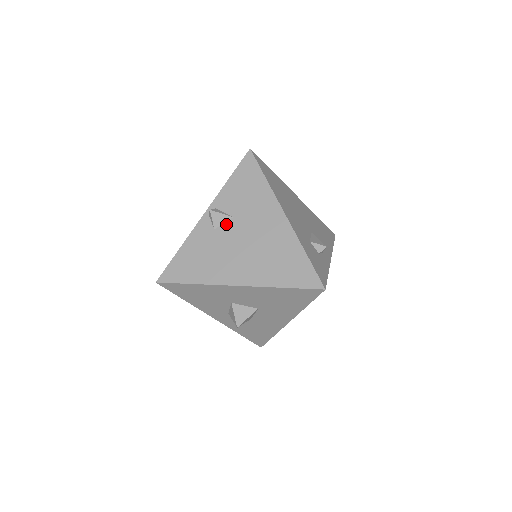
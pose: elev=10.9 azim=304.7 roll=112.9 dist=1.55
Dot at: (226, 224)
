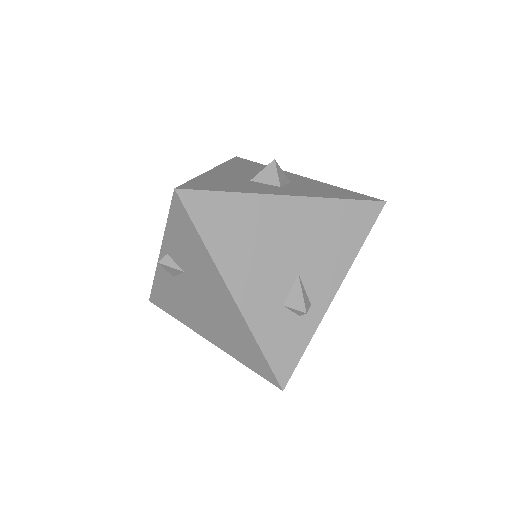
Dot at: (181, 276)
